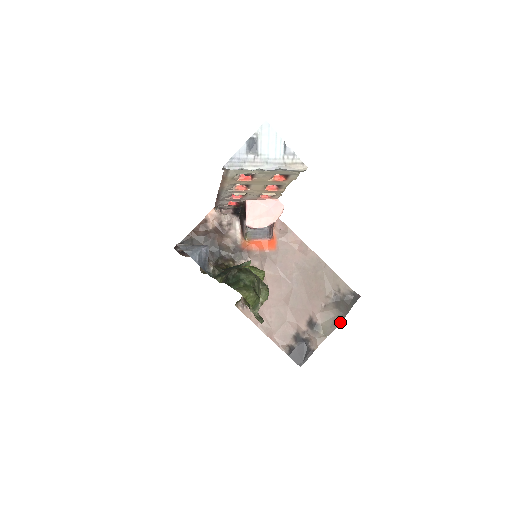
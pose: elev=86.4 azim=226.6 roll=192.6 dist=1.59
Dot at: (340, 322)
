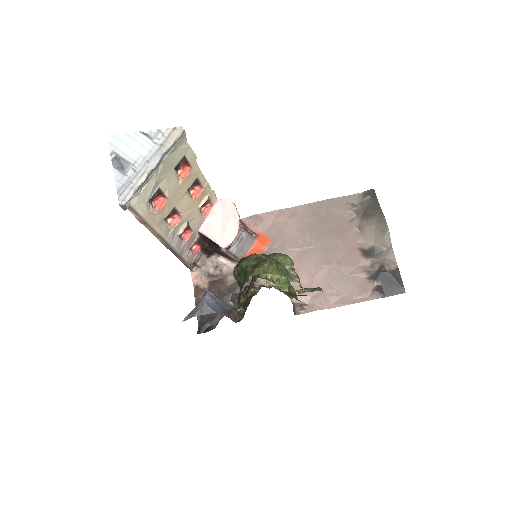
Dot at: (385, 223)
